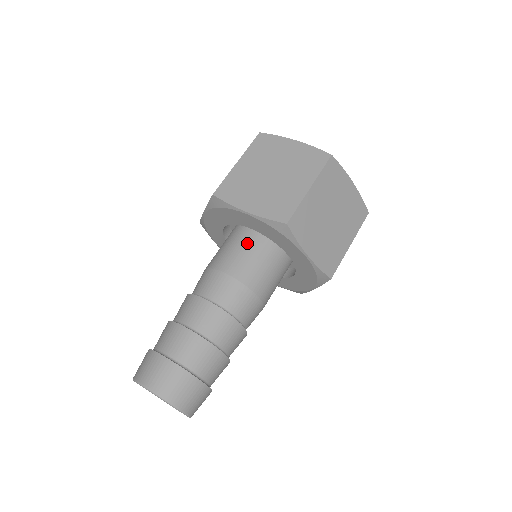
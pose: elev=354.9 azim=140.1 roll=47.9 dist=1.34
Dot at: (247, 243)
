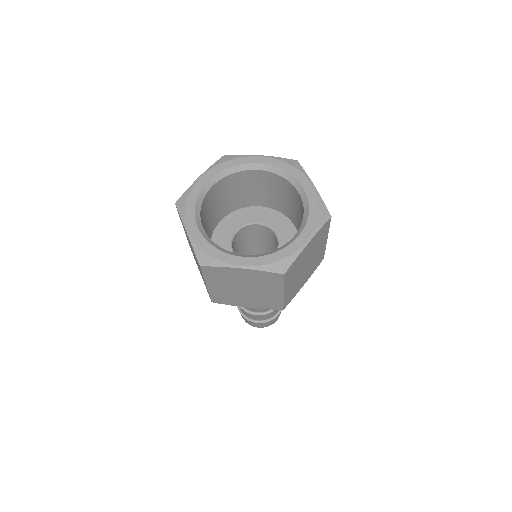
Dot at: occluded
